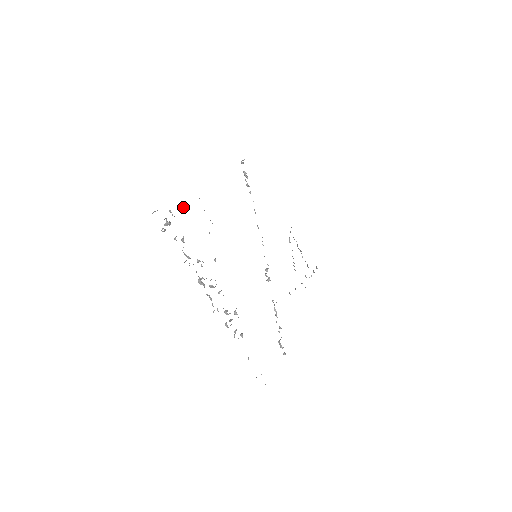
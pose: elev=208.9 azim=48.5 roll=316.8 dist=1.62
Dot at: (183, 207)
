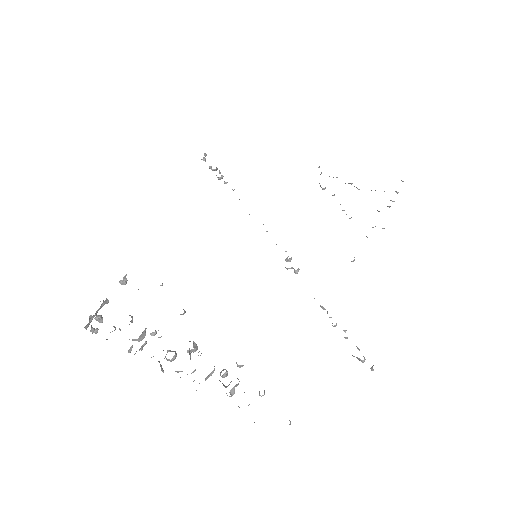
Dot at: (119, 282)
